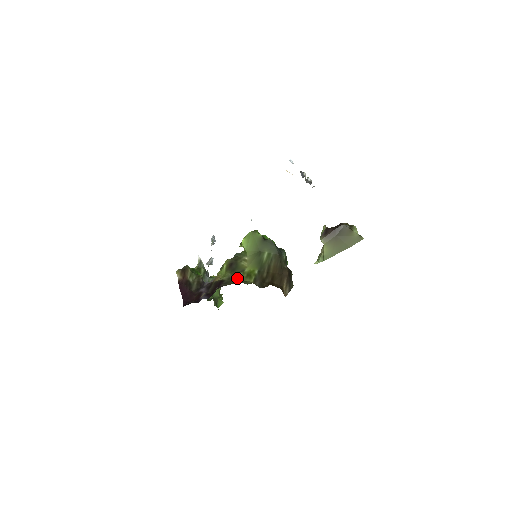
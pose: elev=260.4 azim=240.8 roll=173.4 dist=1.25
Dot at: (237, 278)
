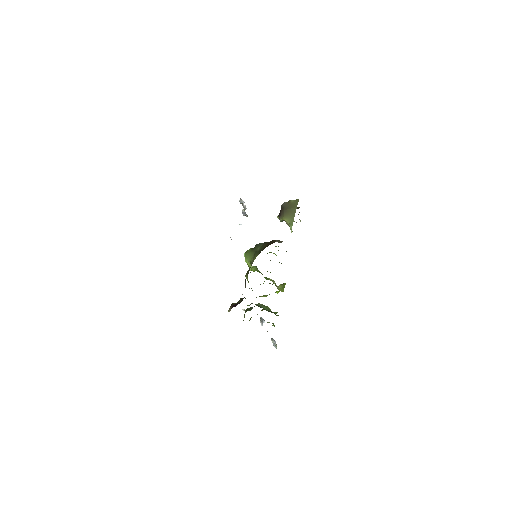
Dot at: occluded
